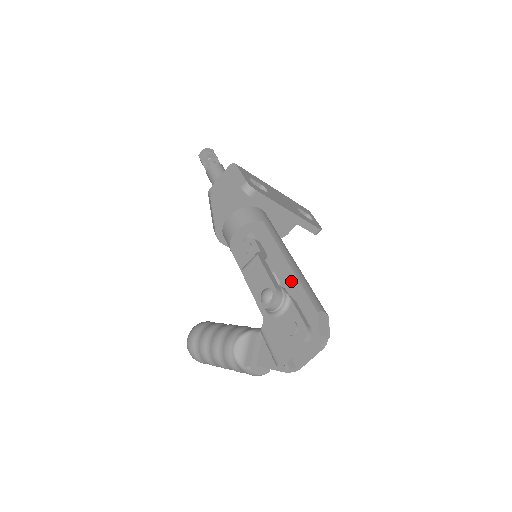
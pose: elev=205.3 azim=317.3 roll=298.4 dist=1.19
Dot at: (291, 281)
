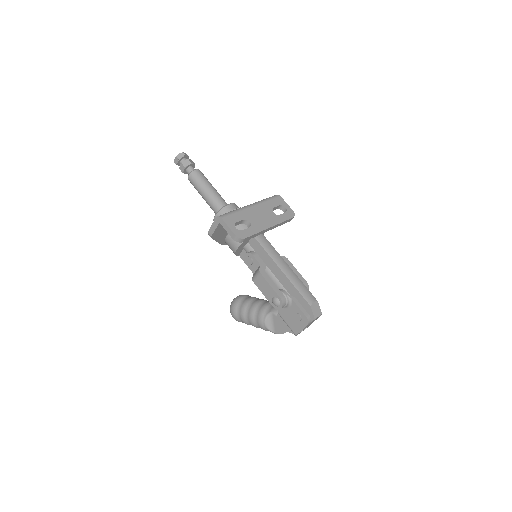
Dot at: (288, 284)
